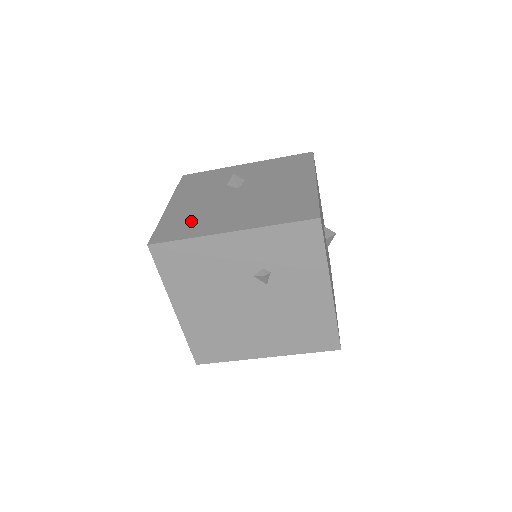
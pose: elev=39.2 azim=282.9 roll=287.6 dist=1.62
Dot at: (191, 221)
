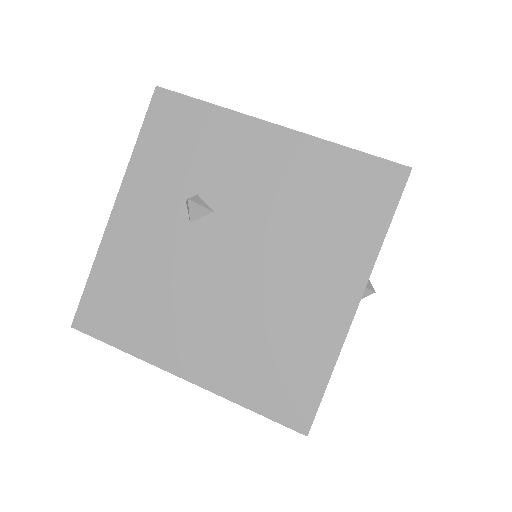
Dot at: occluded
